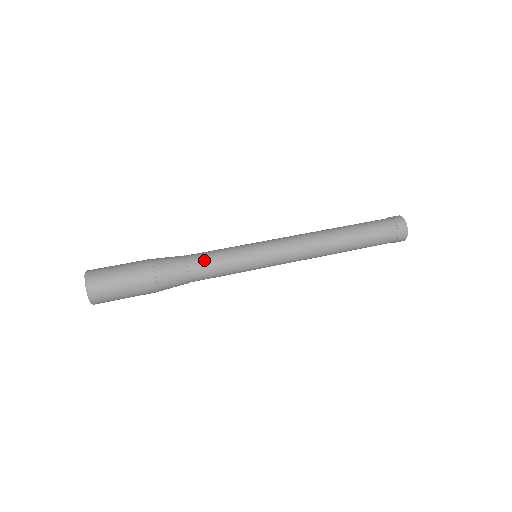
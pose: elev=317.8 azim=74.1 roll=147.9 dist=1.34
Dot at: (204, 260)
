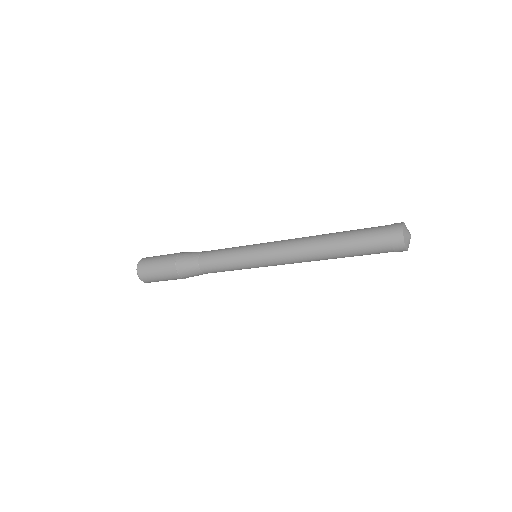
Dot at: (214, 250)
